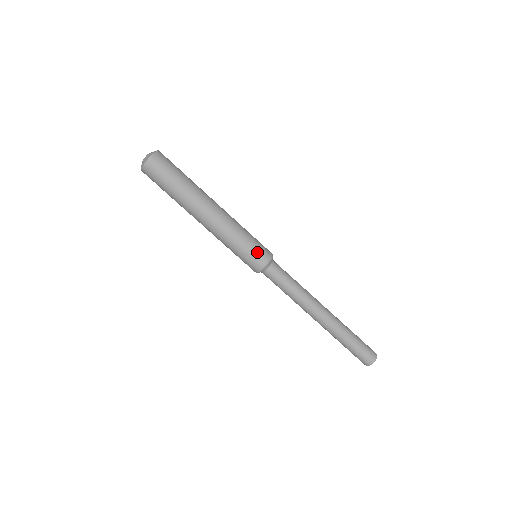
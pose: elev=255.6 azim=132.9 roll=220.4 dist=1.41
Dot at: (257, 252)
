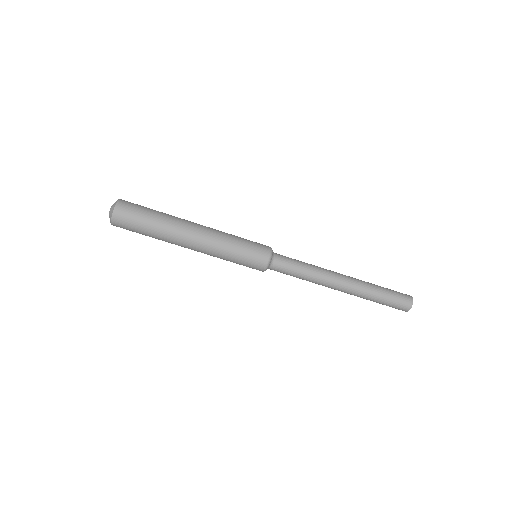
Dot at: (255, 251)
